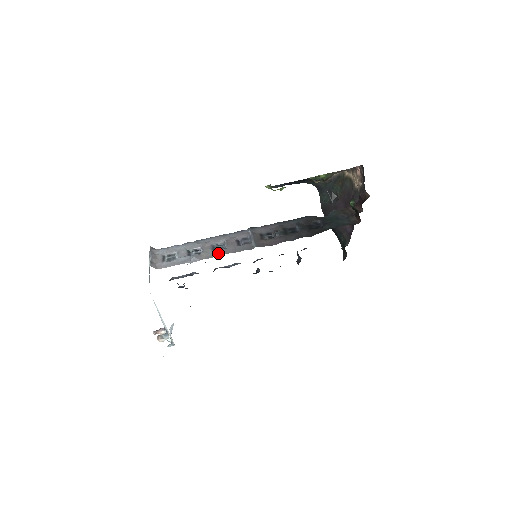
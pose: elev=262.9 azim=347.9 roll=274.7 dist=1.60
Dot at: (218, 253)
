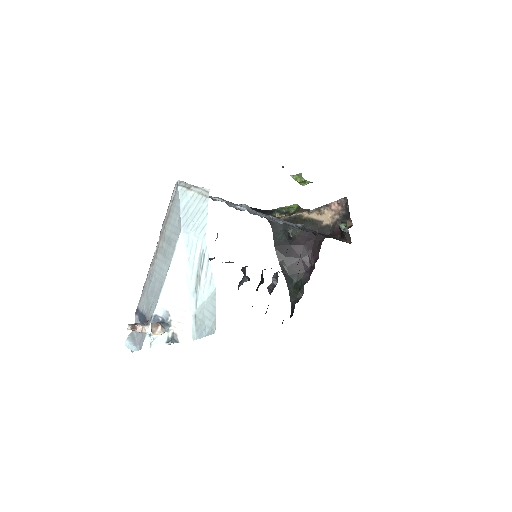
Dot at: (266, 215)
